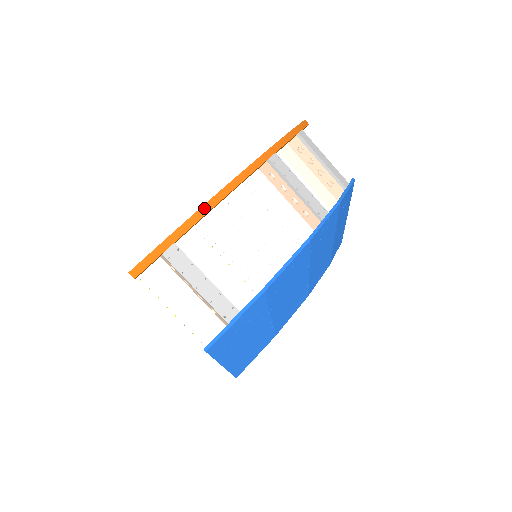
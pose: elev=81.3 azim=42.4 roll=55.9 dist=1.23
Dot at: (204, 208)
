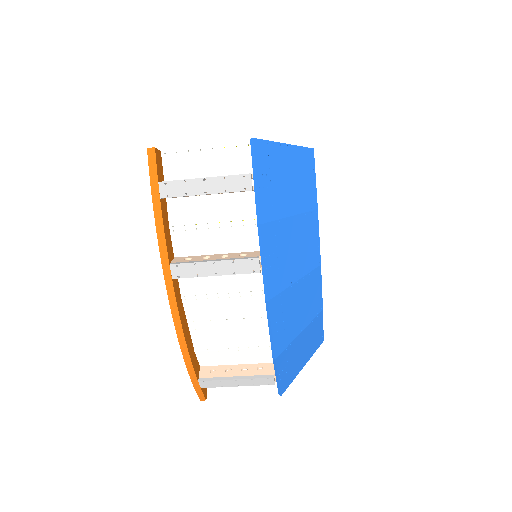
Dot at: (185, 358)
